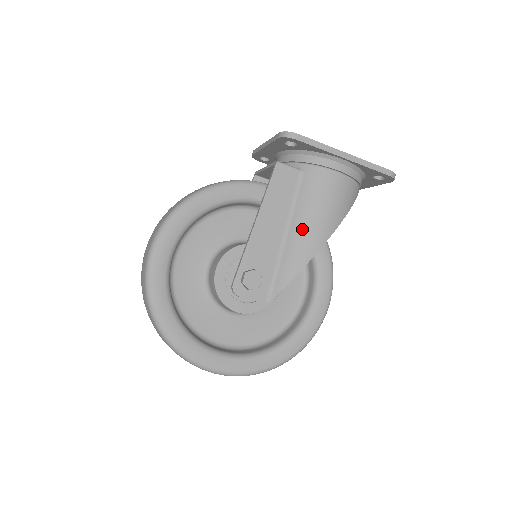
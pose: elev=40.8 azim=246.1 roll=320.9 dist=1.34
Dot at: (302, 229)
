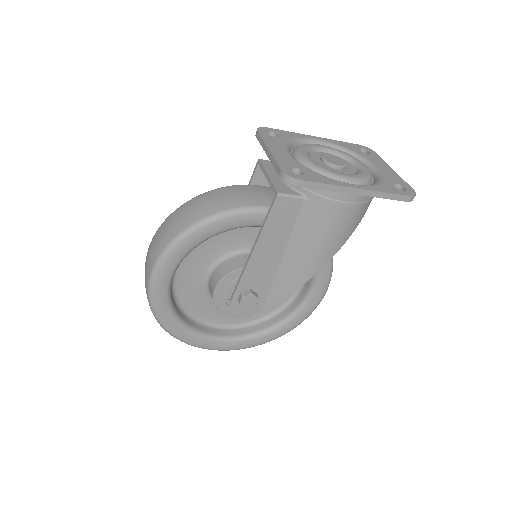
Dot at: (301, 256)
